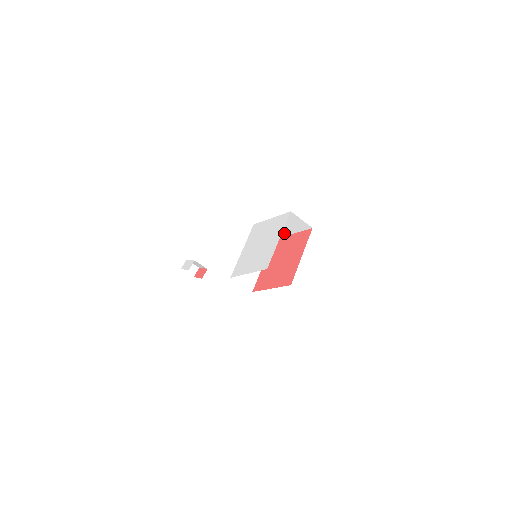
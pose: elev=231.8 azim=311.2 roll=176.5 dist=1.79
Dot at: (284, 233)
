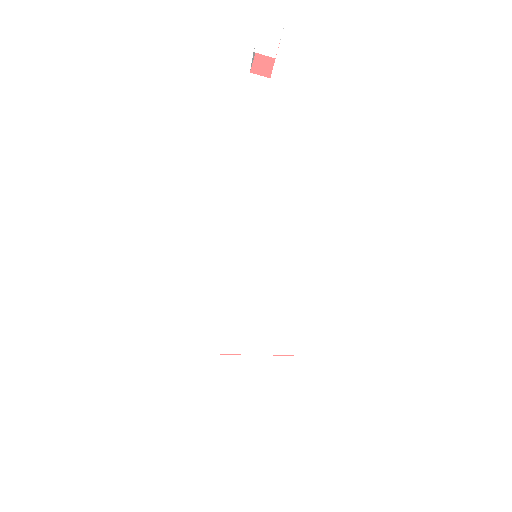
Dot at: occluded
